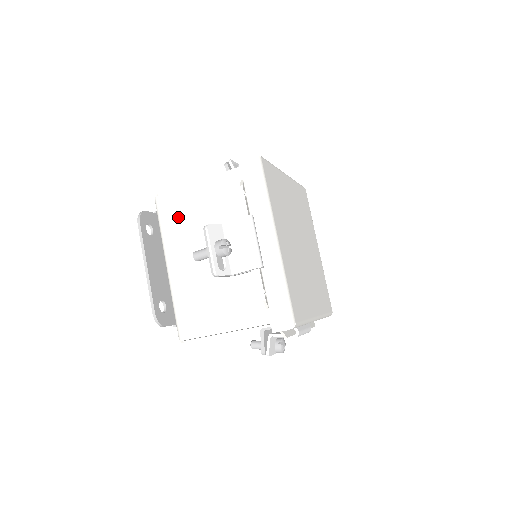
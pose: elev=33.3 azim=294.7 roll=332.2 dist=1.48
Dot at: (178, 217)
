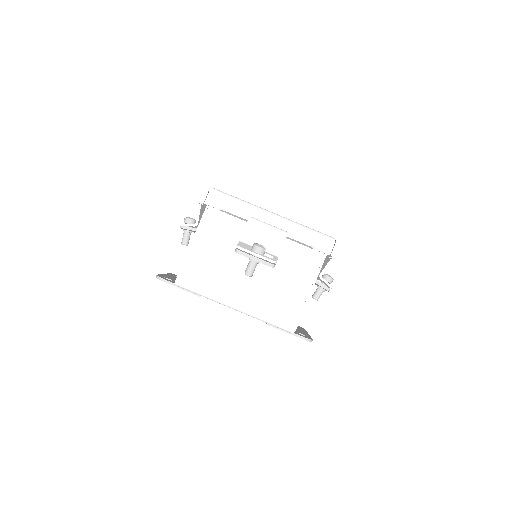
Dot at: occluded
